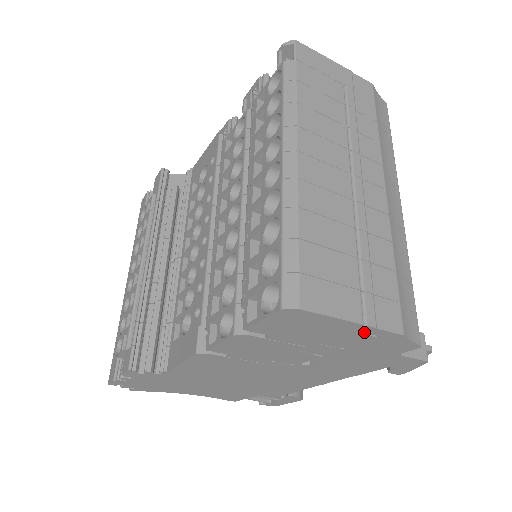
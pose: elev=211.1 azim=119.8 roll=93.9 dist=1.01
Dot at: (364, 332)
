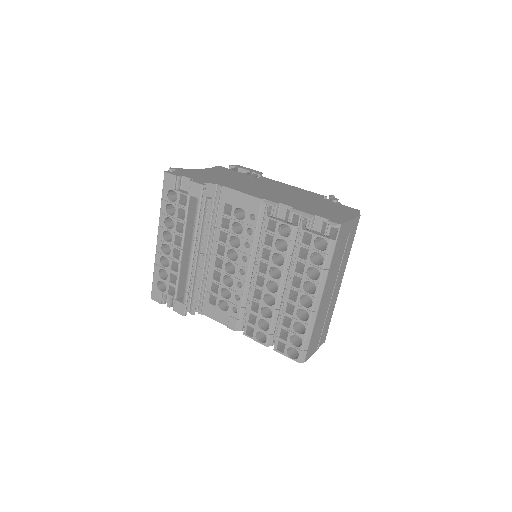
Dot at: occluded
